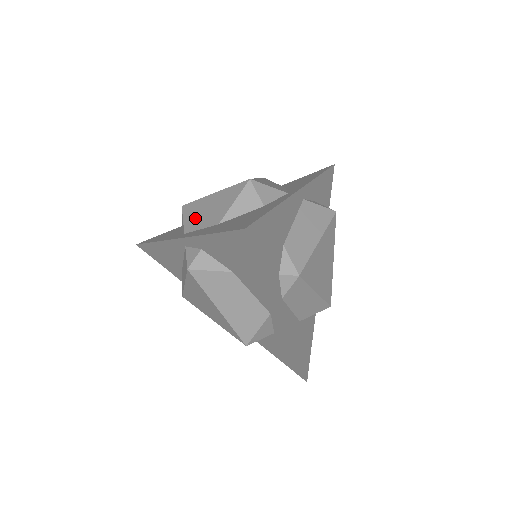
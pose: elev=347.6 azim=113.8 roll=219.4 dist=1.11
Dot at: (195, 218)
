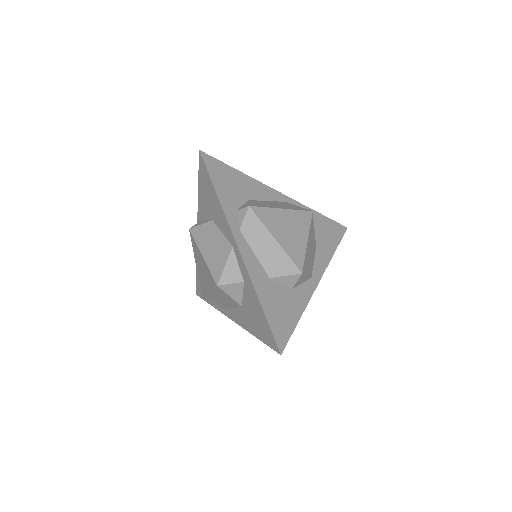
Dot at: occluded
